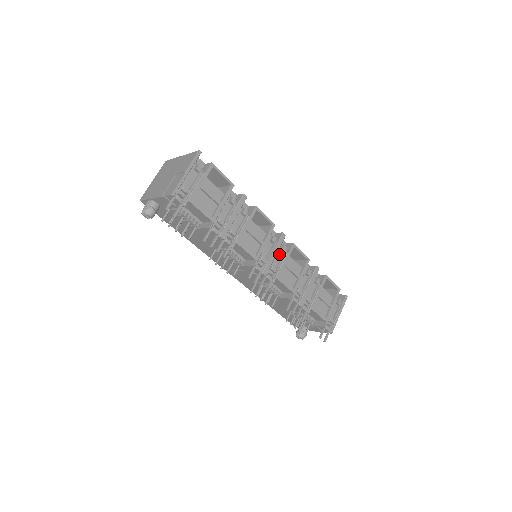
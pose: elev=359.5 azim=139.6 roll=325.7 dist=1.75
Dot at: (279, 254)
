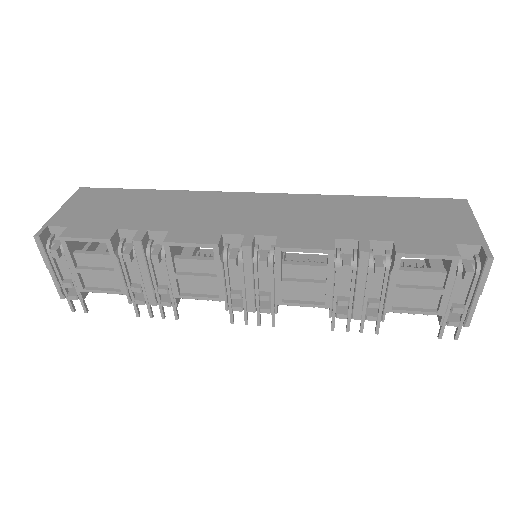
Dot at: (264, 270)
